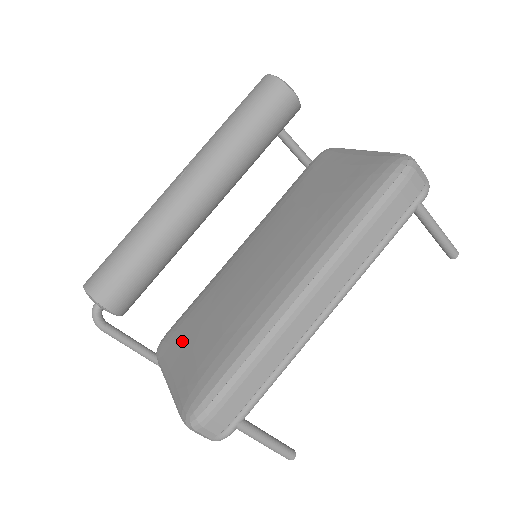
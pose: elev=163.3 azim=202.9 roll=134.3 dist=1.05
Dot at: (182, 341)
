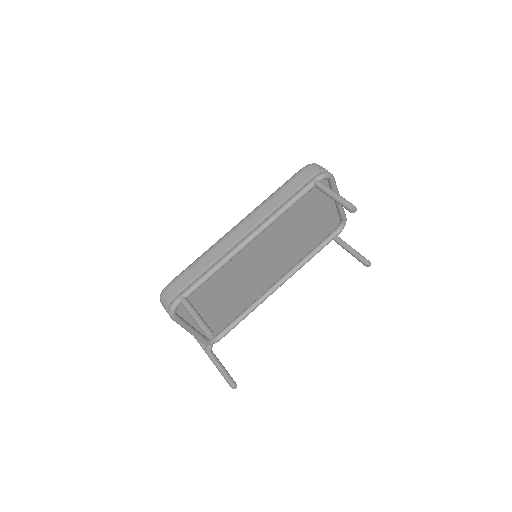
Dot at: occluded
